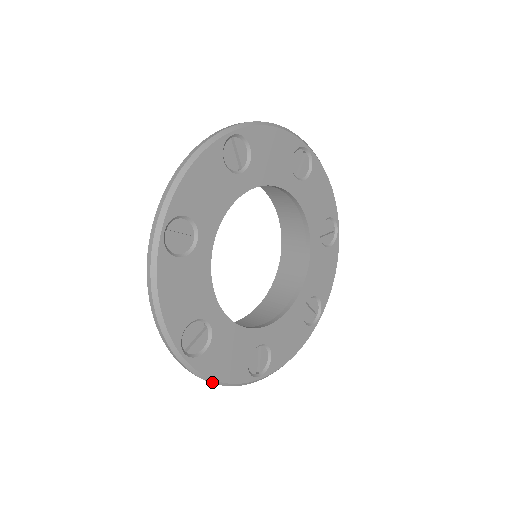
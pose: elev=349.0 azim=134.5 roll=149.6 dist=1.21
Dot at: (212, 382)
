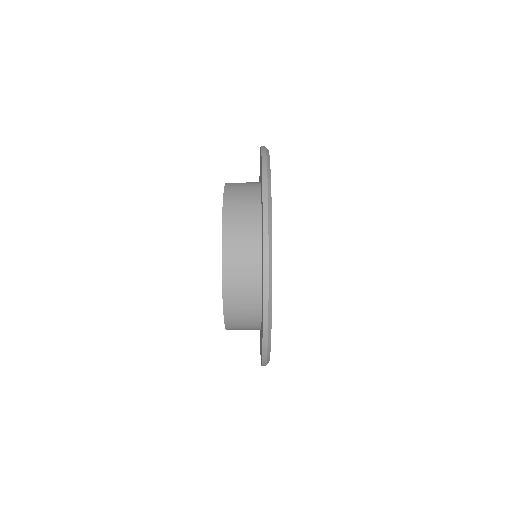
Dot at: occluded
